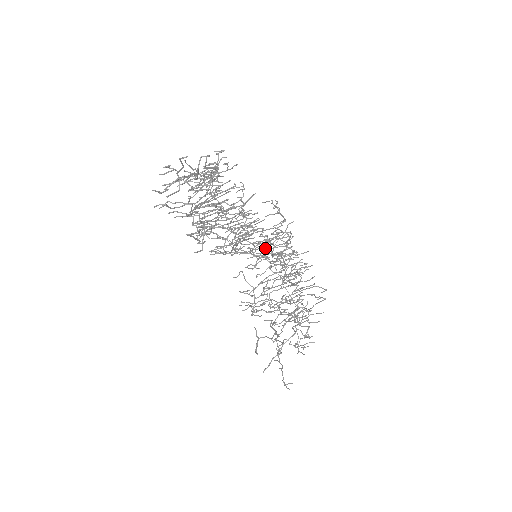
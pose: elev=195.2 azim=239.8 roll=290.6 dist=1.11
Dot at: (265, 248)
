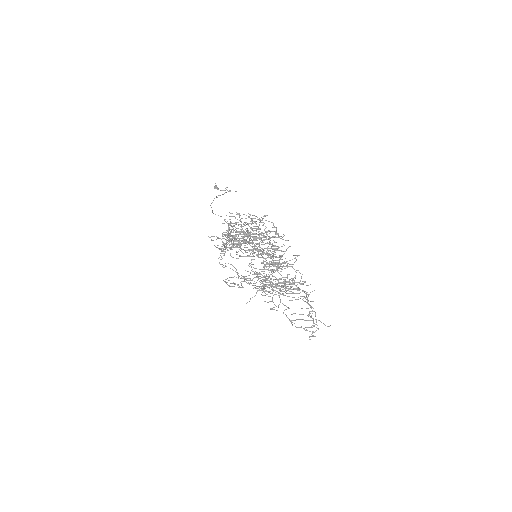
Dot at: occluded
